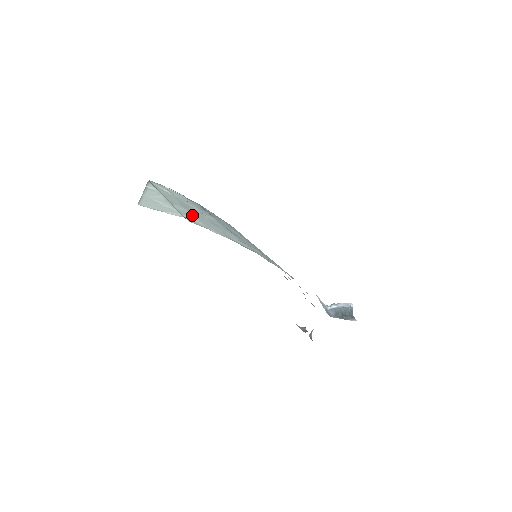
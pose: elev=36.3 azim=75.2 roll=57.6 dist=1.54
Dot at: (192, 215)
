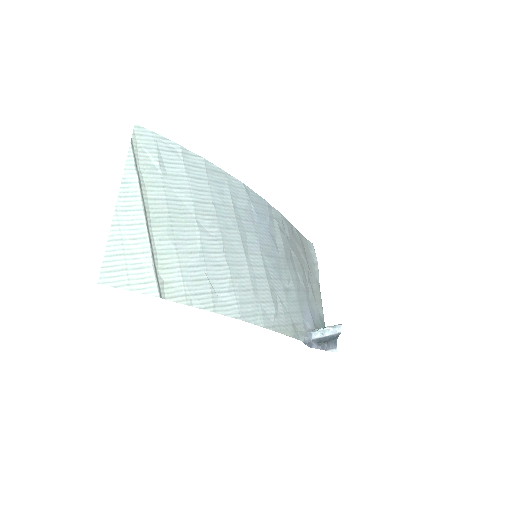
Dot at: (176, 261)
